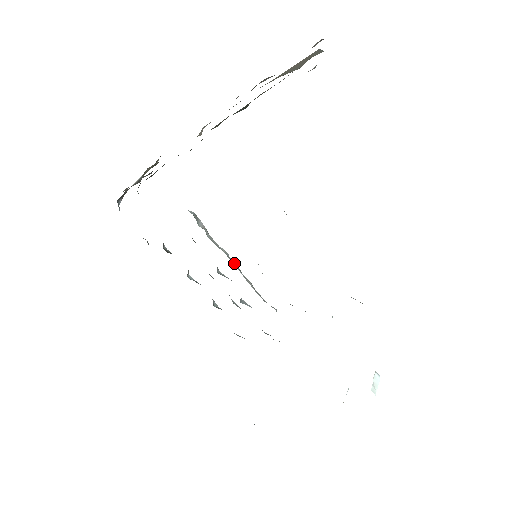
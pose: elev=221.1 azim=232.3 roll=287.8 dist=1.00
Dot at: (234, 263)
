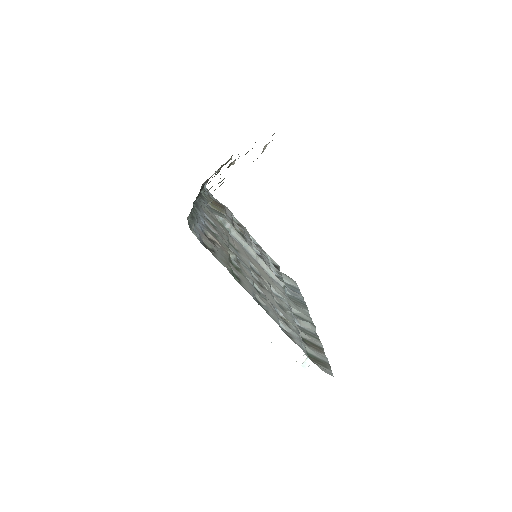
Dot at: (252, 251)
